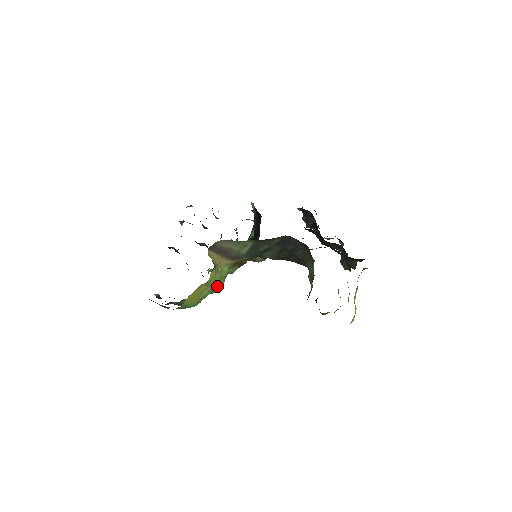
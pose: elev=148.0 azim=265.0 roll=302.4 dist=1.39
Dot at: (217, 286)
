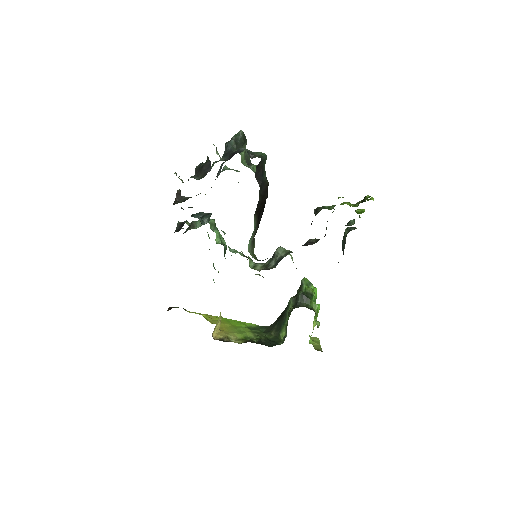
Dot at: occluded
